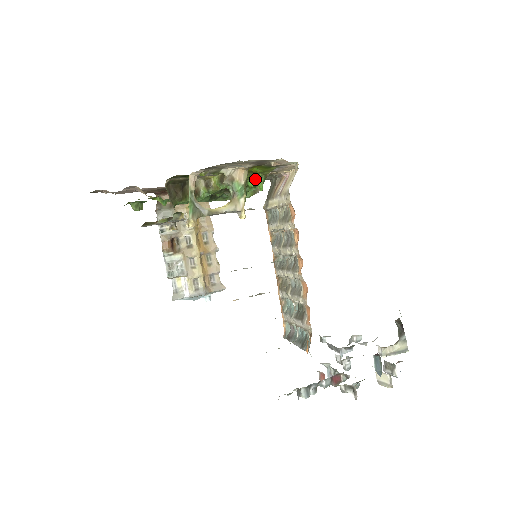
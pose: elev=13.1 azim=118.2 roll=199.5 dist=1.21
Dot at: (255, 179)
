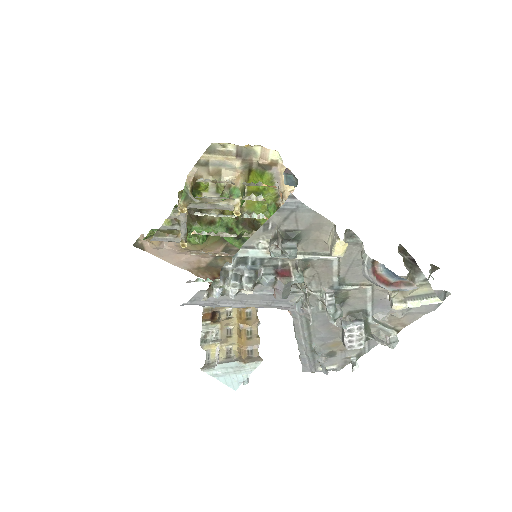
Dot at: (267, 209)
